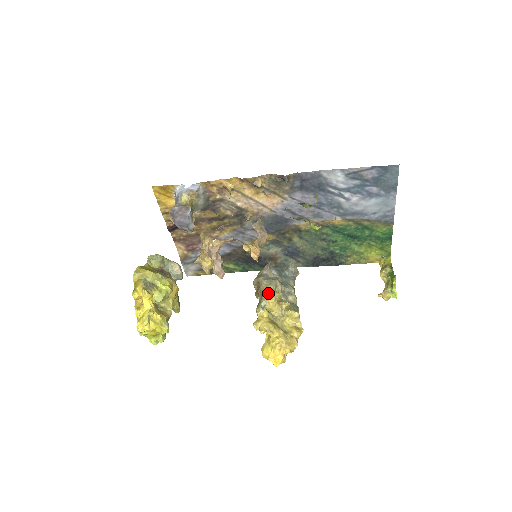
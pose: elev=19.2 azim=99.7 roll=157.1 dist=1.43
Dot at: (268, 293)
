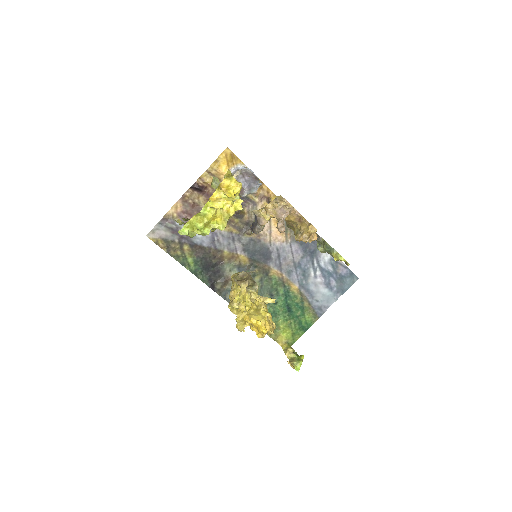
Dot at: occluded
